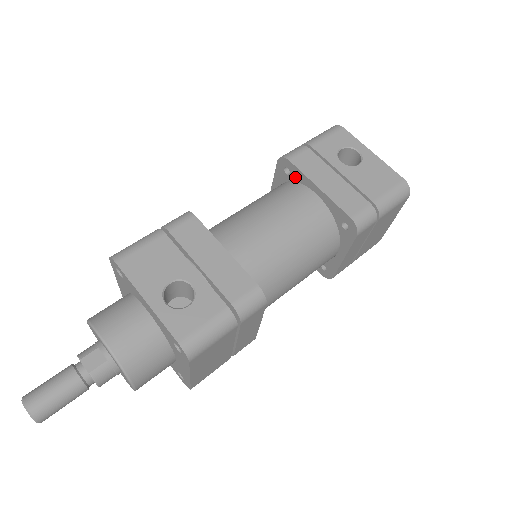
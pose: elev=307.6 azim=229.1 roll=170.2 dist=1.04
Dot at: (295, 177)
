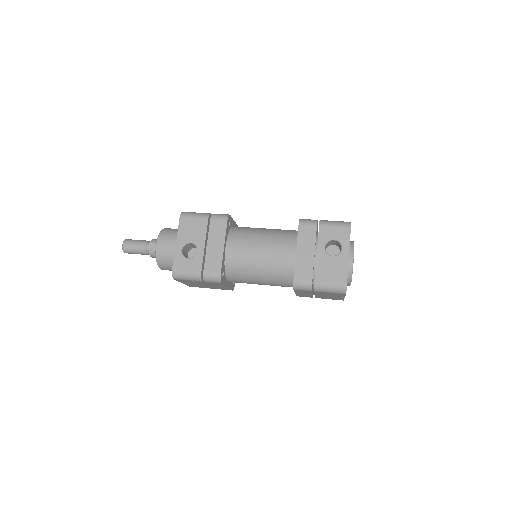
Dot at: occluded
